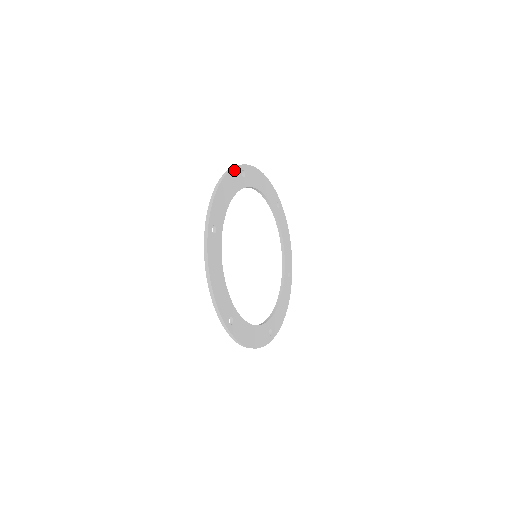
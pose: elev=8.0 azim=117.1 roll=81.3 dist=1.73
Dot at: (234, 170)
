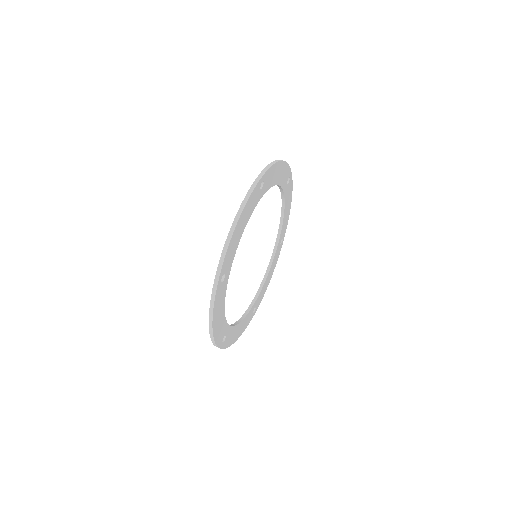
Dot at: (253, 192)
